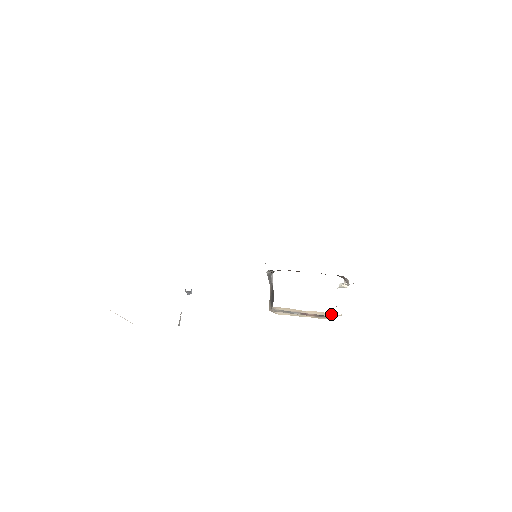
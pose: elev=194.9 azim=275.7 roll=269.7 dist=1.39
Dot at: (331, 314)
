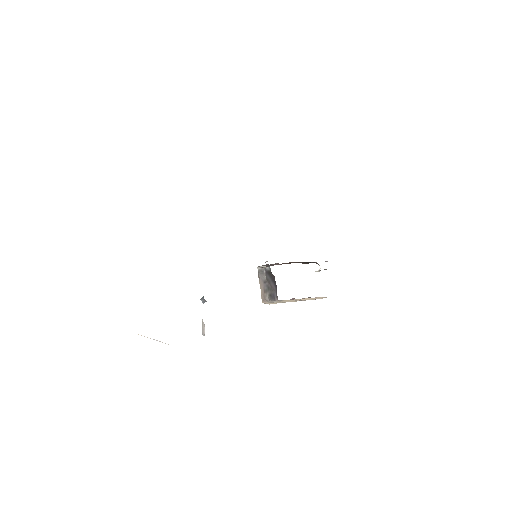
Dot at: (320, 298)
